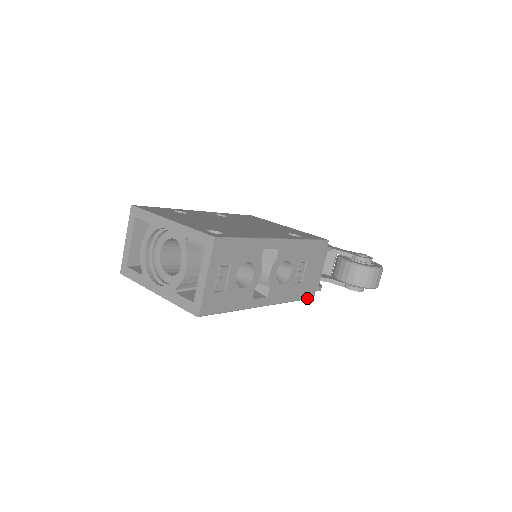
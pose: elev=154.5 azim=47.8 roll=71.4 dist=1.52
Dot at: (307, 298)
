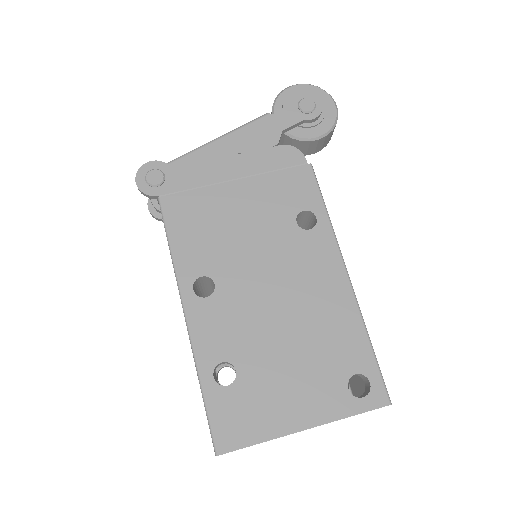
Dot at: occluded
